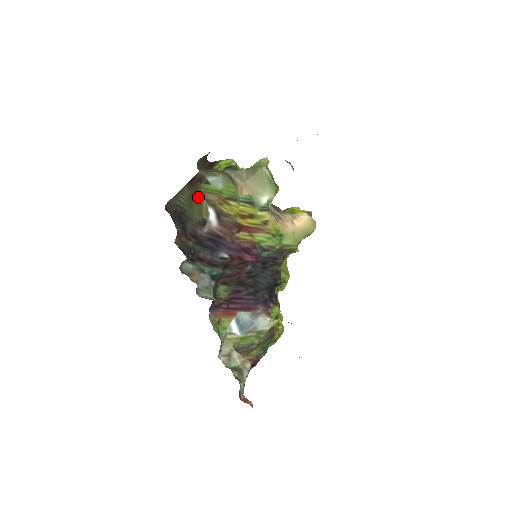
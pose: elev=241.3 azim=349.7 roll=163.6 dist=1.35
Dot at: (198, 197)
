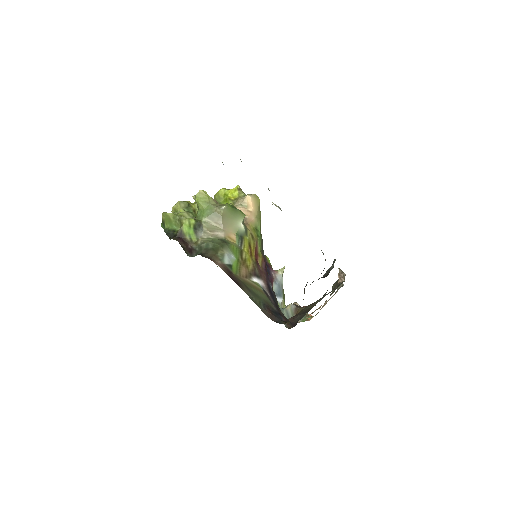
Dot at: (246, 284)
